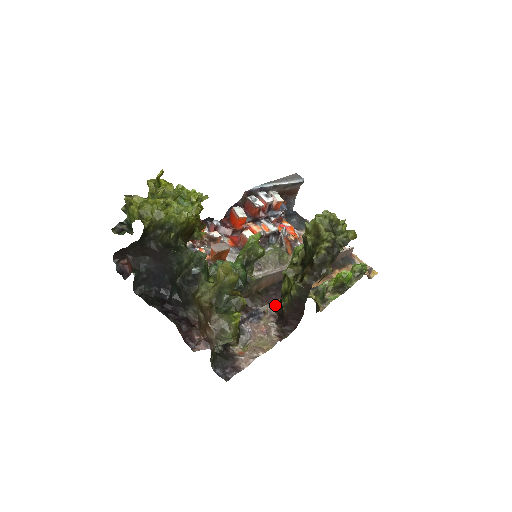
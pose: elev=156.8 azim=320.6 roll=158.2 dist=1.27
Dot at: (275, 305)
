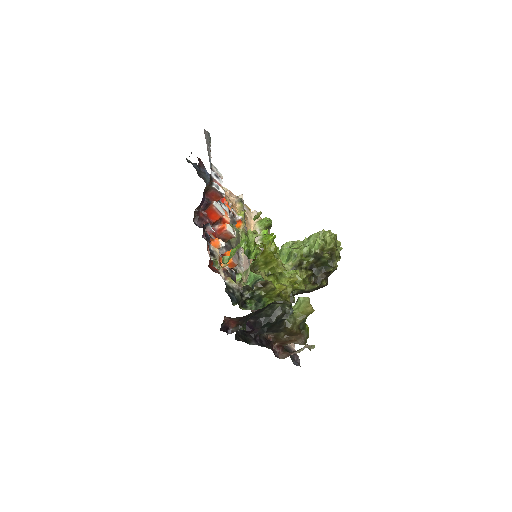
Dot at: occluded
